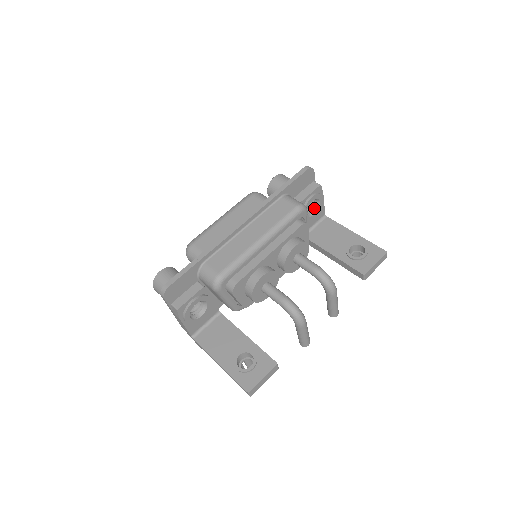
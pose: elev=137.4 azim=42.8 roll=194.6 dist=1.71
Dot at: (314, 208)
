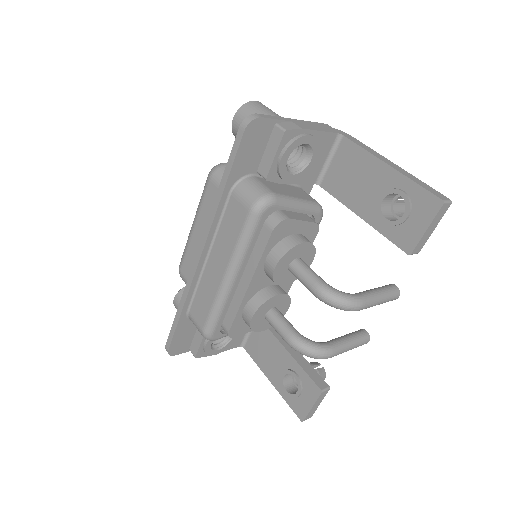
Dot at: (306, 149)
